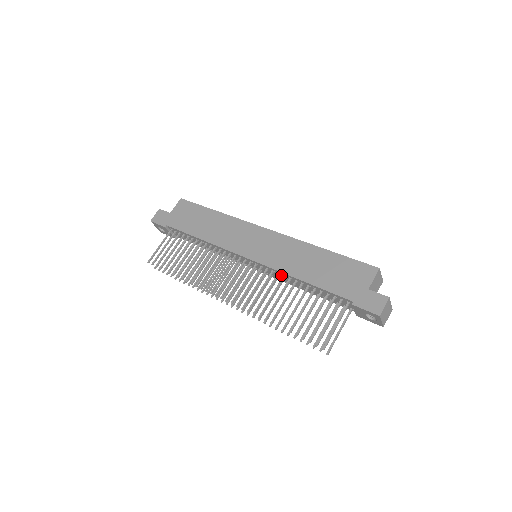
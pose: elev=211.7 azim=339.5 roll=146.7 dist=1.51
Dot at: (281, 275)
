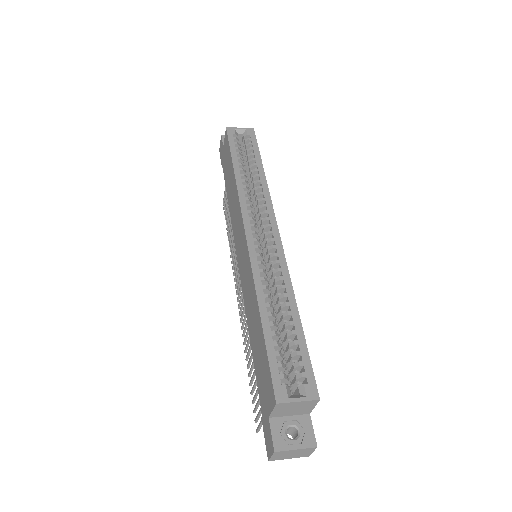
Dot at: occluded
